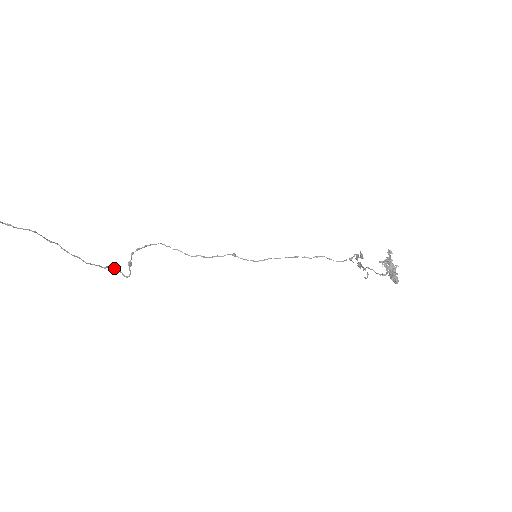
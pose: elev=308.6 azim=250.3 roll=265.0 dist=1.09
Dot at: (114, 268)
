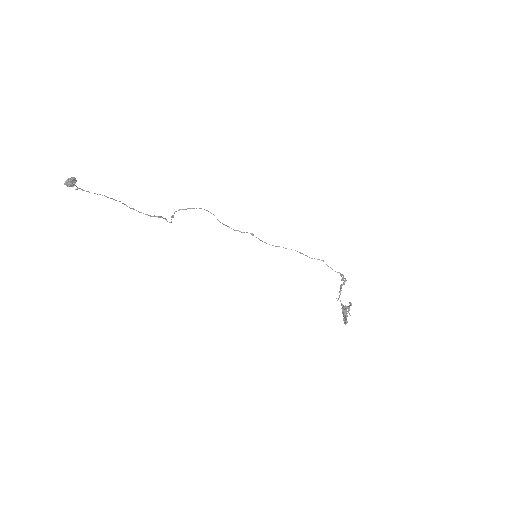
Dot at: (160, 217)
